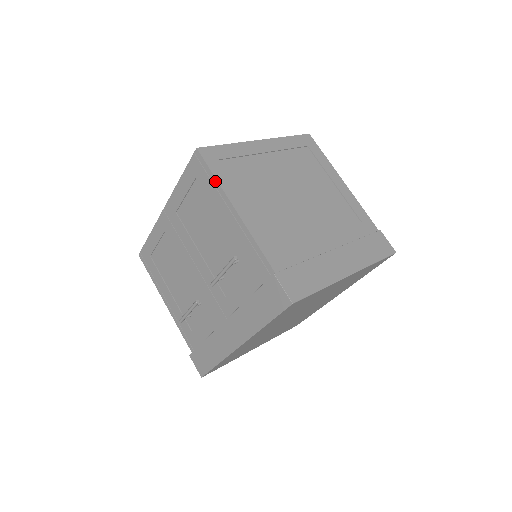
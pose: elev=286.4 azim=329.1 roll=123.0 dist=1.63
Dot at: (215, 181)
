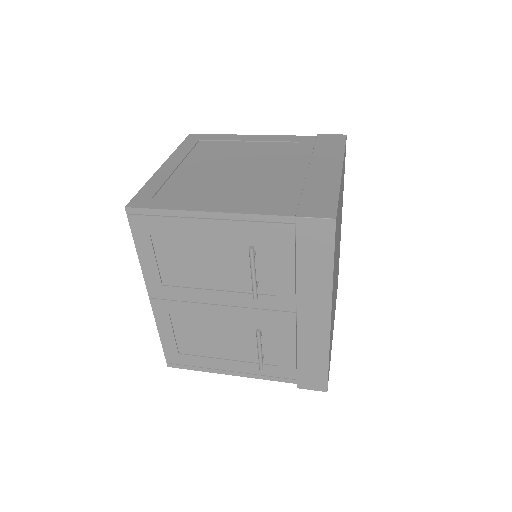
Dot at: (168, 212)
